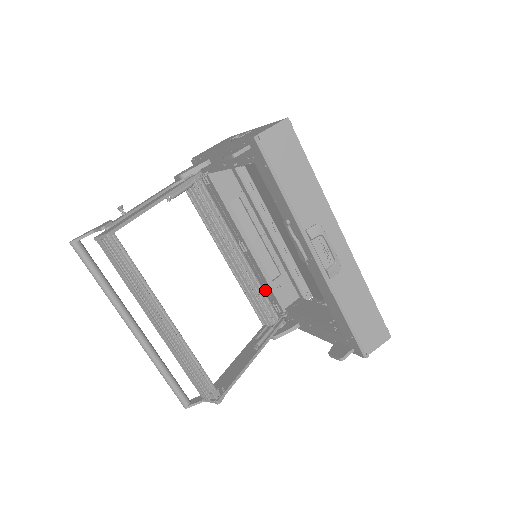
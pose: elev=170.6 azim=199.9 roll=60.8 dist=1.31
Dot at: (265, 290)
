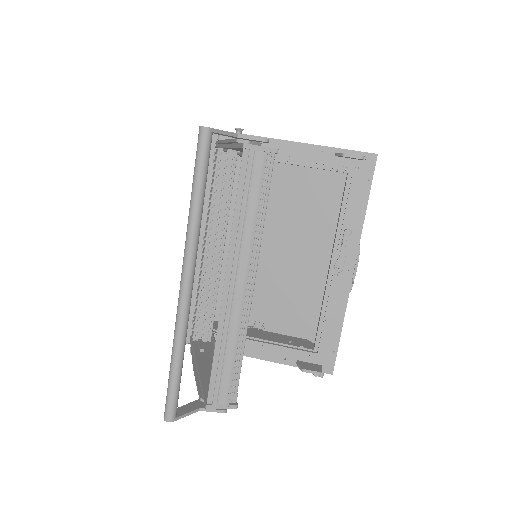
Dot at: (195, 301)
